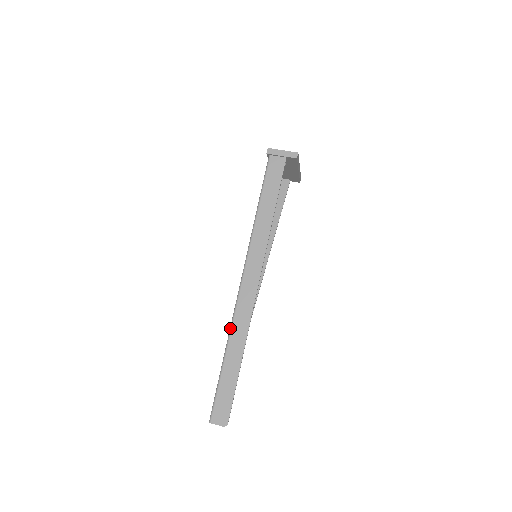
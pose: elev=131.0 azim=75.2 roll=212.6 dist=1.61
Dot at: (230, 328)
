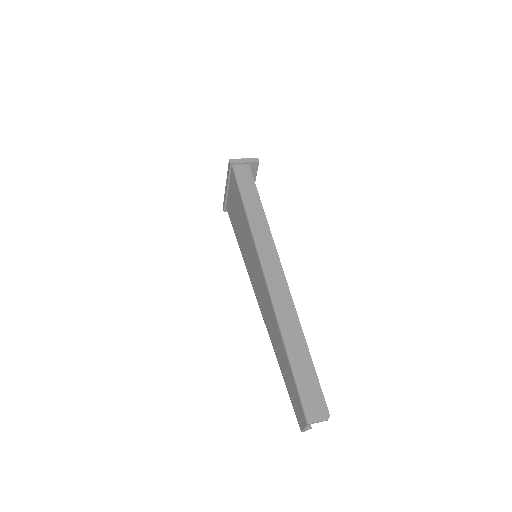
Dot at: (276, 314)
